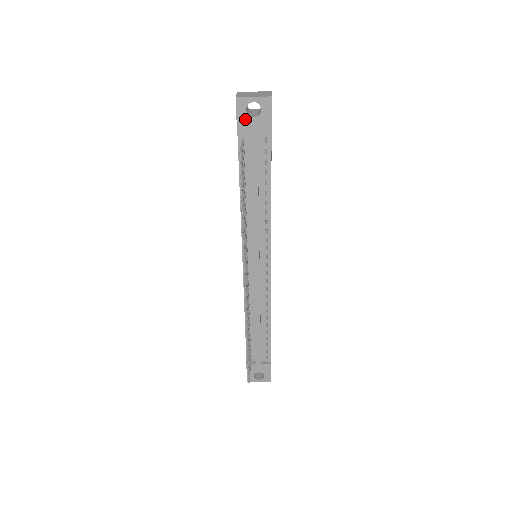
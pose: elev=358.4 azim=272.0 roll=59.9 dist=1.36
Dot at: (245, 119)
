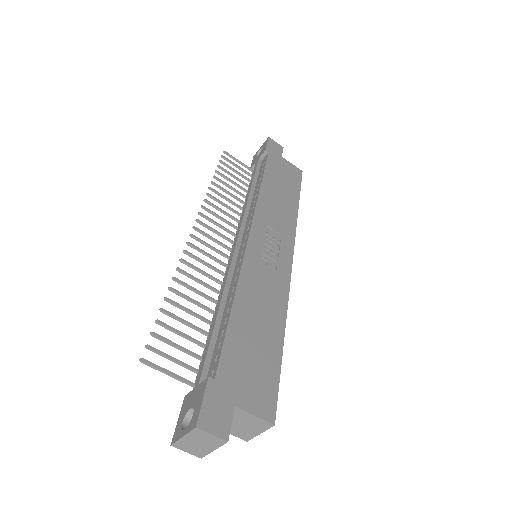
Dot at: (255, 160)
